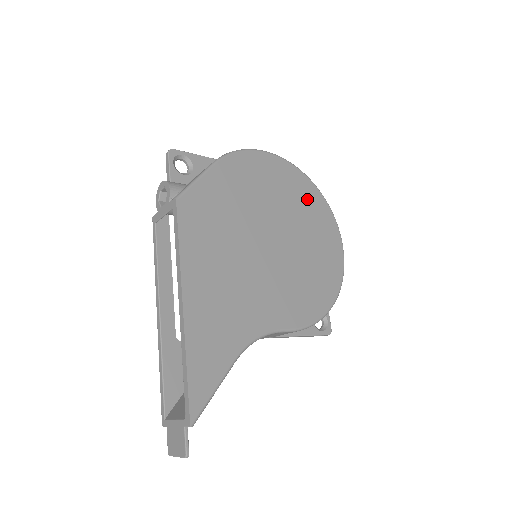
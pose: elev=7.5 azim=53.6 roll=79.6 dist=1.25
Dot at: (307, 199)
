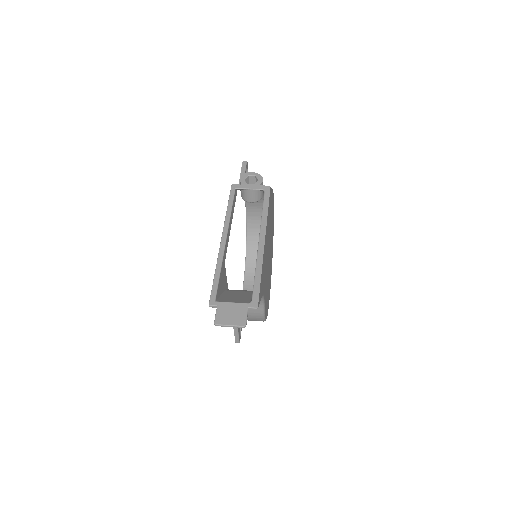
Dot at: occluded
